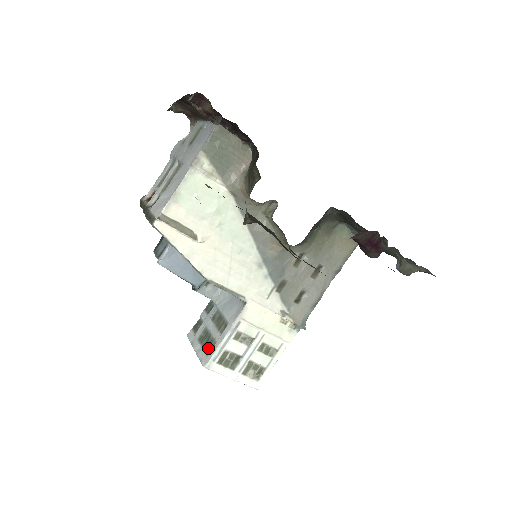
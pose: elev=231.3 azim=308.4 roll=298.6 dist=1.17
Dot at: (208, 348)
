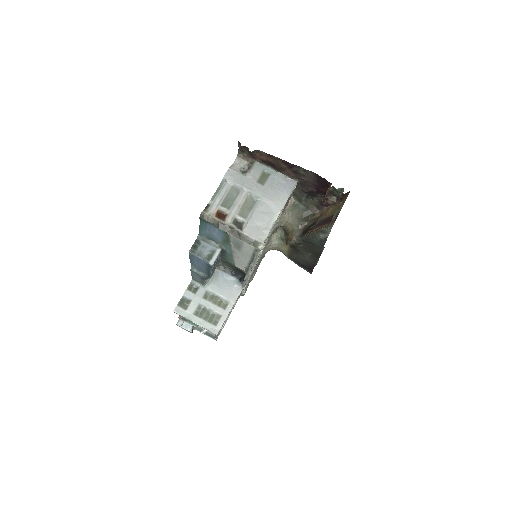
Dot at: (213, 320)
